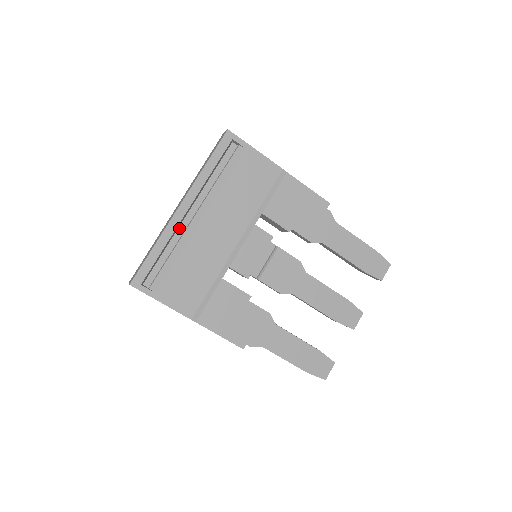
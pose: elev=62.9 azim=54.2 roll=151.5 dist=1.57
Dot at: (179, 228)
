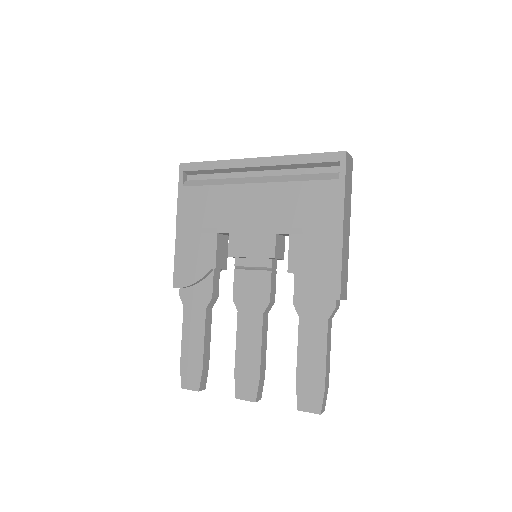
Dot at: (242, 172)
